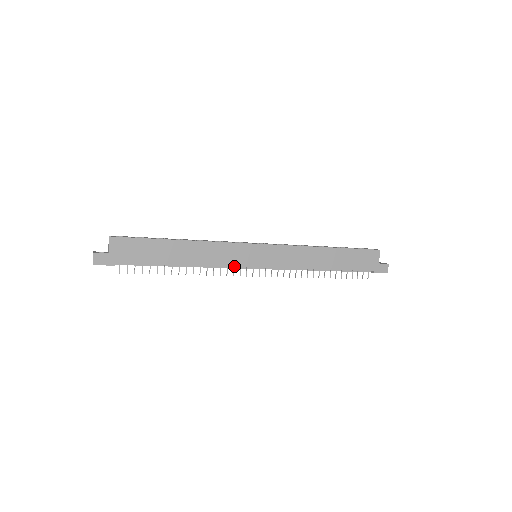
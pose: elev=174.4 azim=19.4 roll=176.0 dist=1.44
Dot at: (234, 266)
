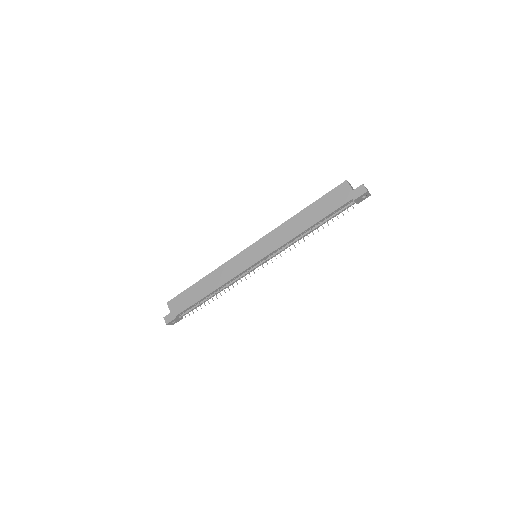
Dot at: (241, 272)
